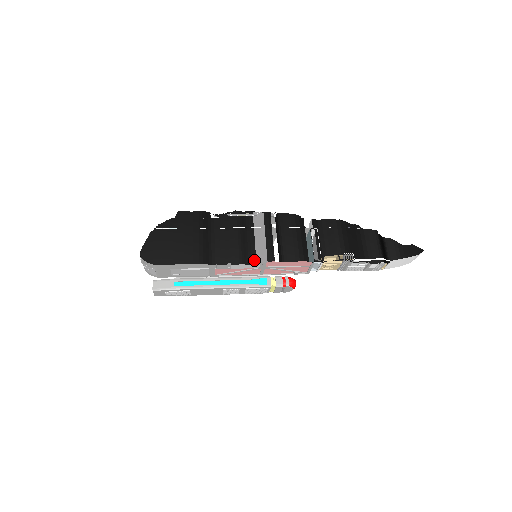
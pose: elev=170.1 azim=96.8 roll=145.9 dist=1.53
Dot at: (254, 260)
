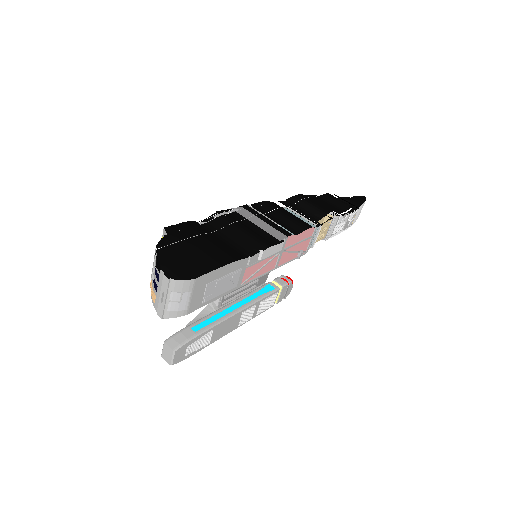
Dot at: (276, 240)
